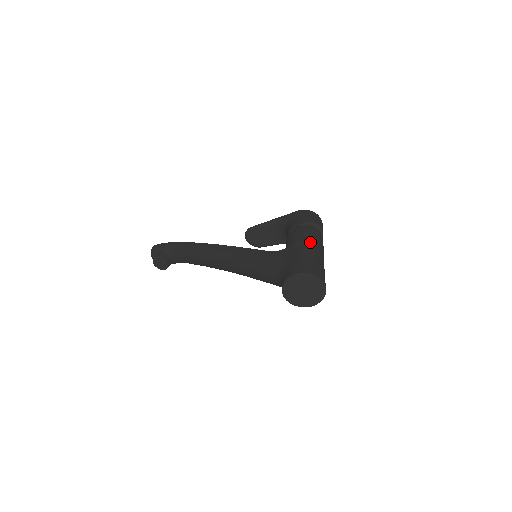
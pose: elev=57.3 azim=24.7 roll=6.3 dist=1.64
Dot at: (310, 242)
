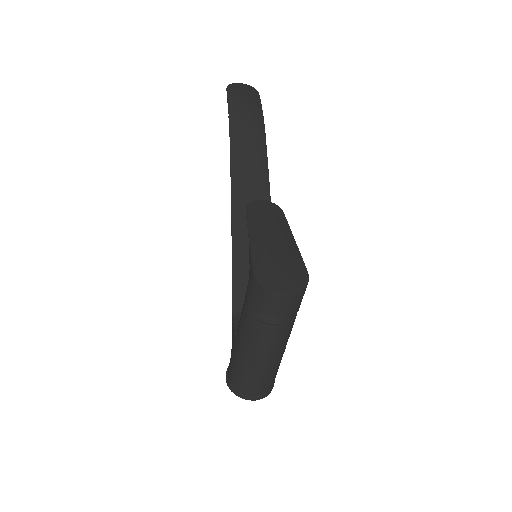
Dot at: (245, 350)
